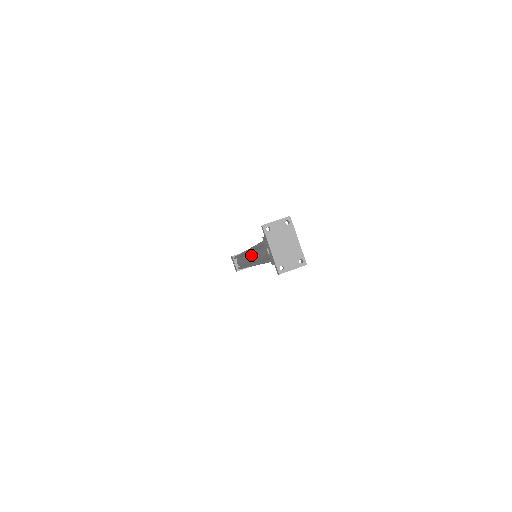
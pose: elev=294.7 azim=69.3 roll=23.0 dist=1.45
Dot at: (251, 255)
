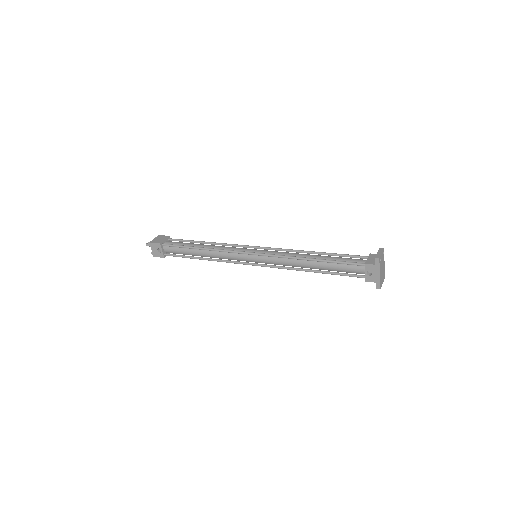
Dot at: (270, 259)
